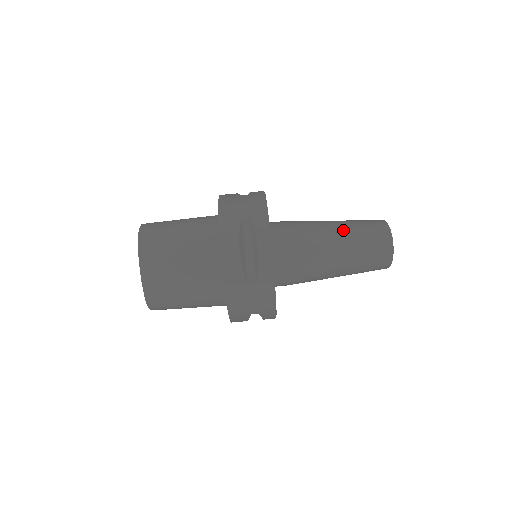
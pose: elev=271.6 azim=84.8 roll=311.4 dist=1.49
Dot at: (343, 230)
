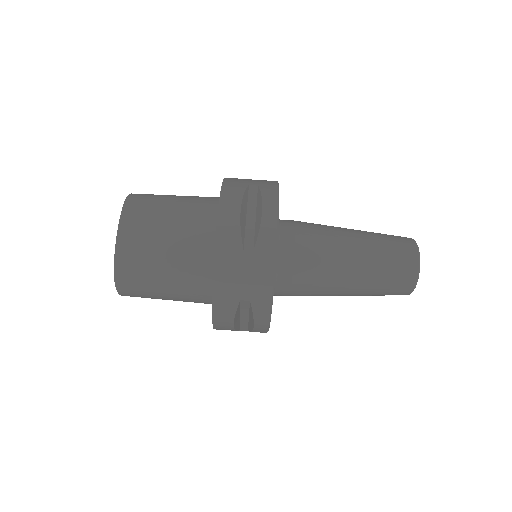
Dot at: (361, 233)
